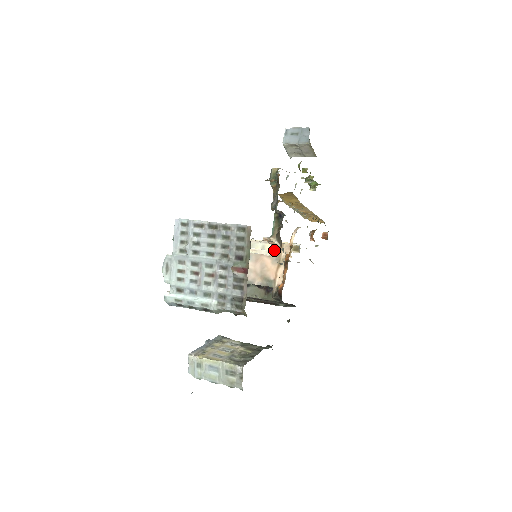
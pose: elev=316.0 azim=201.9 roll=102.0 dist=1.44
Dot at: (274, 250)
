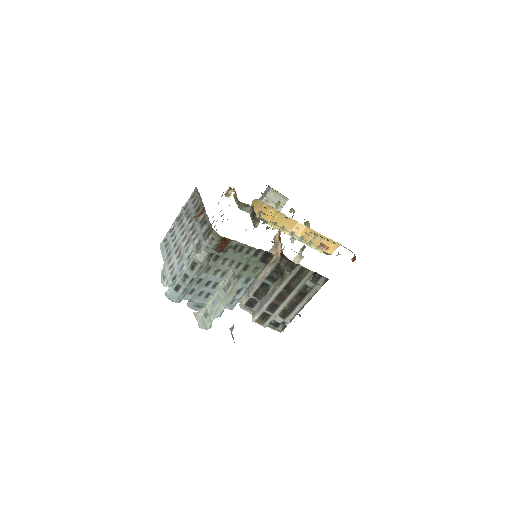
Dot at: occluded
